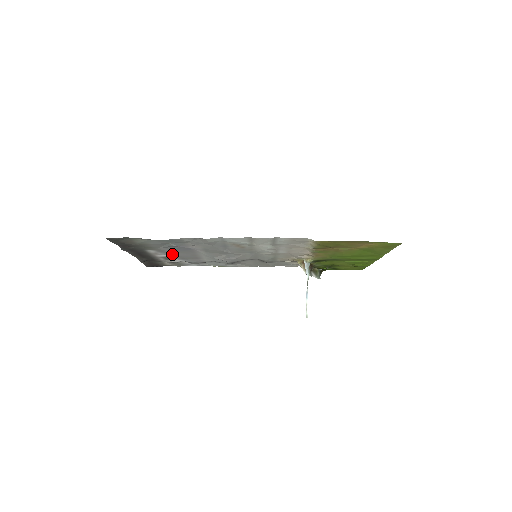
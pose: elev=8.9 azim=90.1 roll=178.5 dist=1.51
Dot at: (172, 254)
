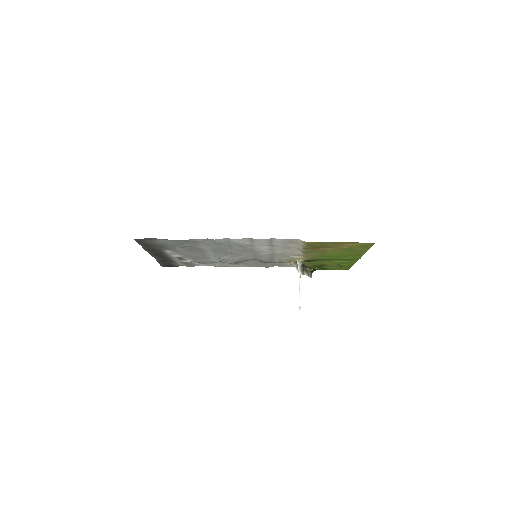
Dot at: (185, 254)
